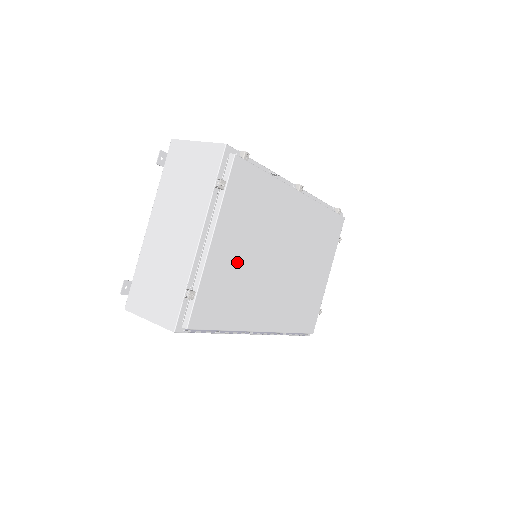
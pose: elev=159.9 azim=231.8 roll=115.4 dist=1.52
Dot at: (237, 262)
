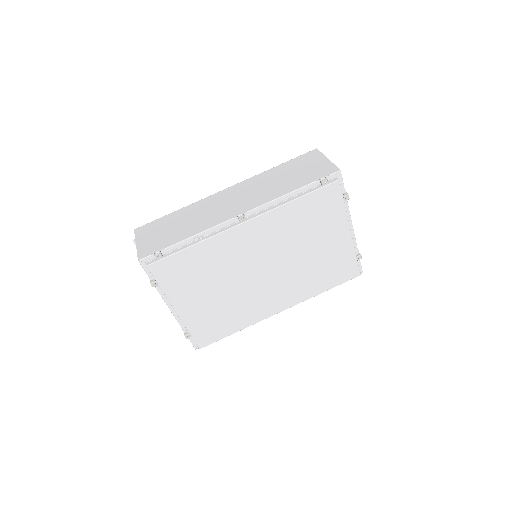
Dot at: (211, 303)
